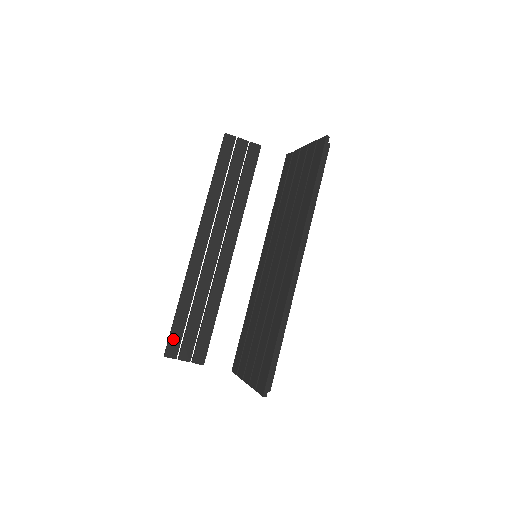
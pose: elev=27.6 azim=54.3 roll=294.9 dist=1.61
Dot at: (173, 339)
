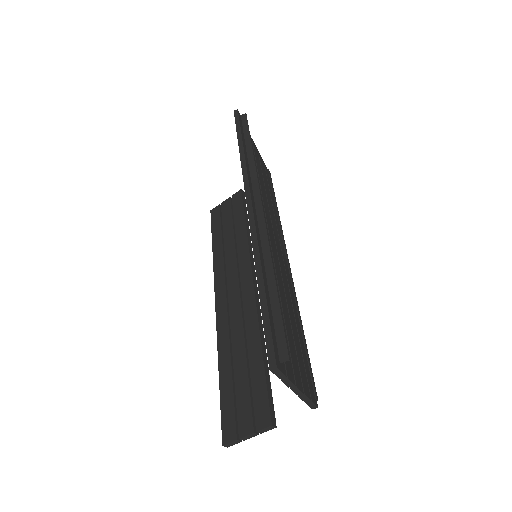
Dot at: (225, 416)
